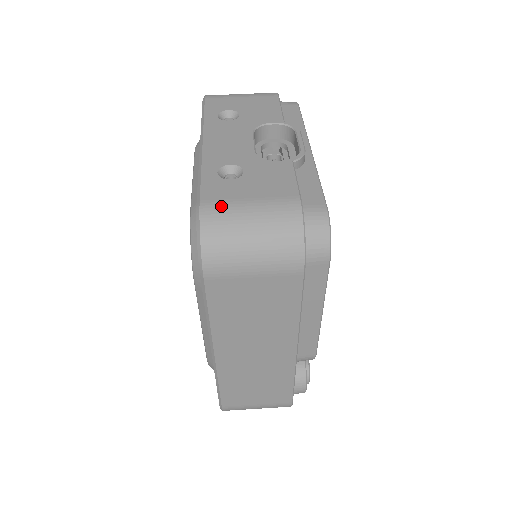
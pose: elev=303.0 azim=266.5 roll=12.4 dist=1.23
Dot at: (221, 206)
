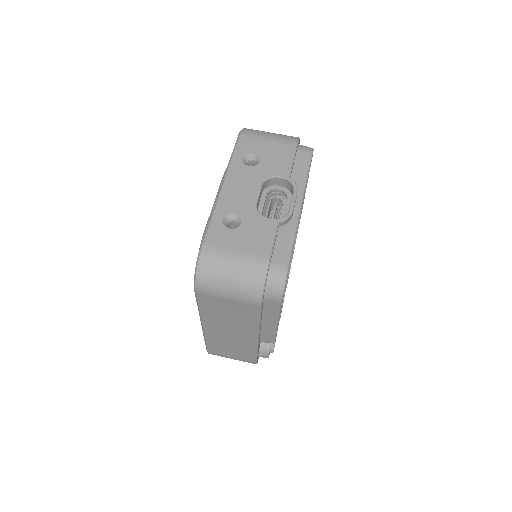
Dot at: (216, 251)
